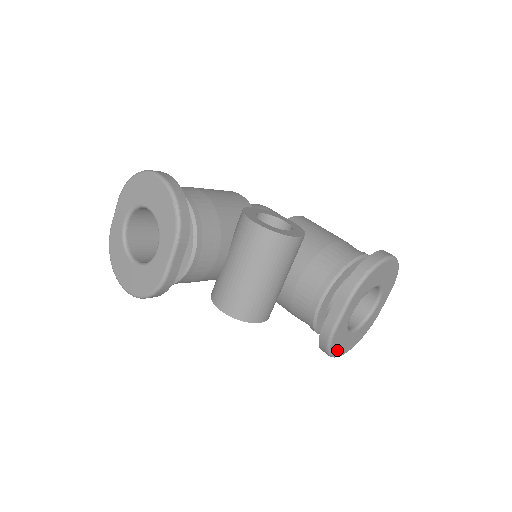
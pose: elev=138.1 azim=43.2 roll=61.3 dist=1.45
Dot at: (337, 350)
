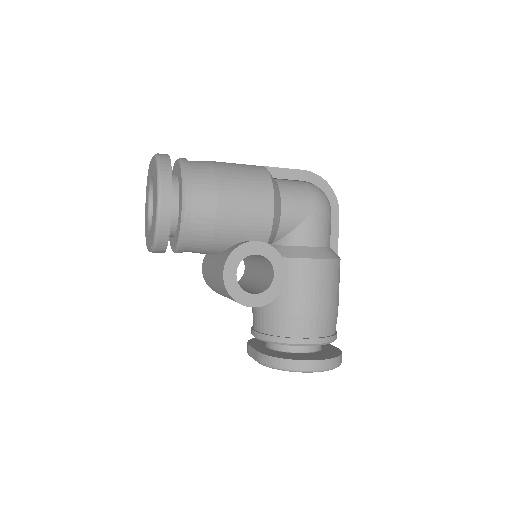
Dot at: occluded
